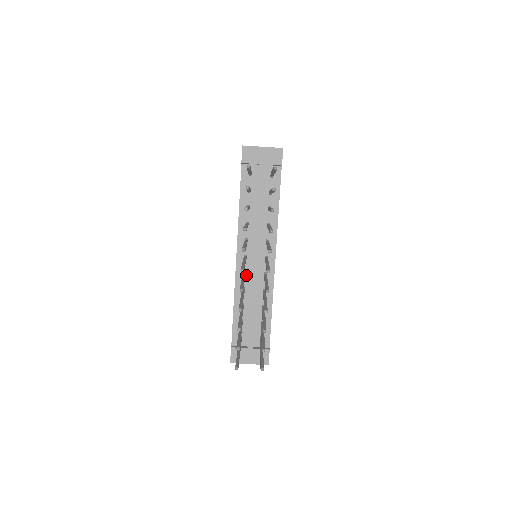
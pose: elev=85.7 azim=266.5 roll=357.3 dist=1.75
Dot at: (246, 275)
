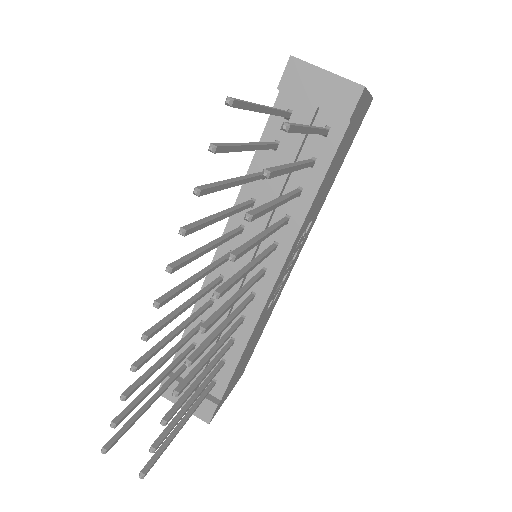
Dot at: (223, 282)
